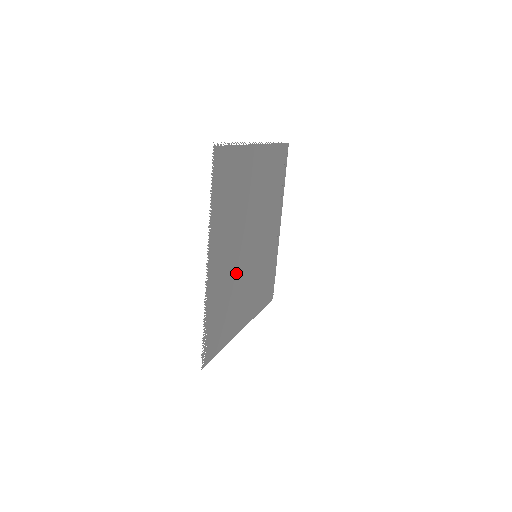
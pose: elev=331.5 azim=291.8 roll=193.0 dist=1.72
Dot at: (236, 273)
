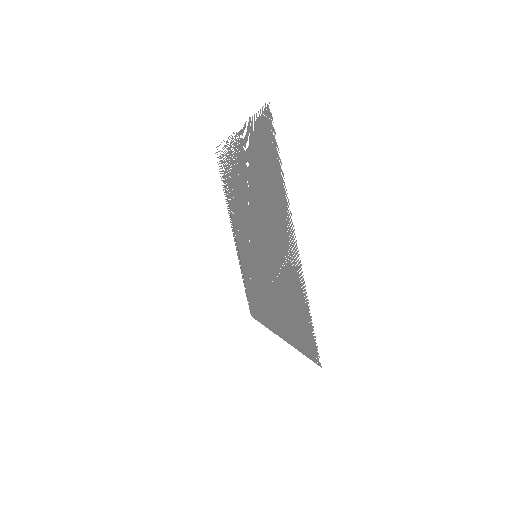
Dot at: (274, 266)
